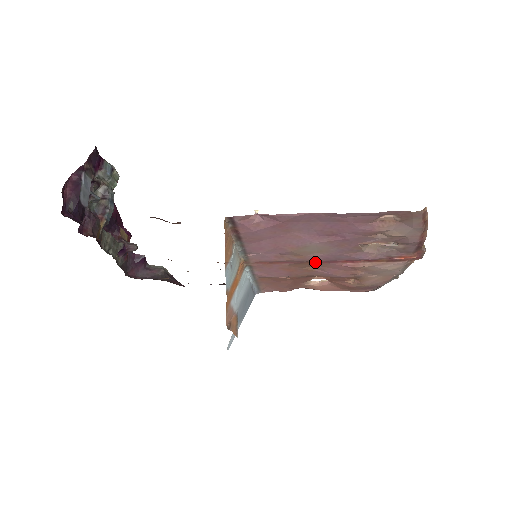
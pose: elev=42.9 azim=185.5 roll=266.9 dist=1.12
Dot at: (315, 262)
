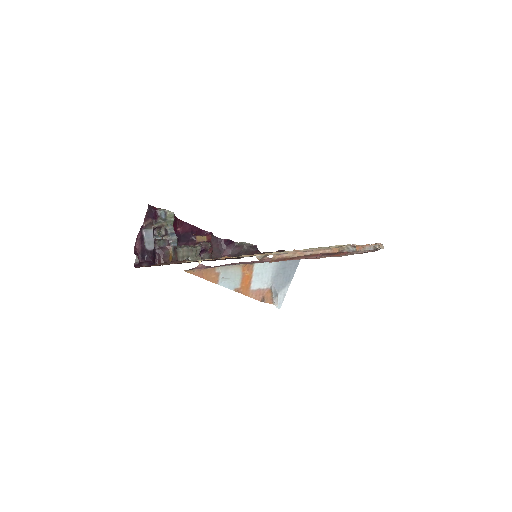
Dot at: occluded
